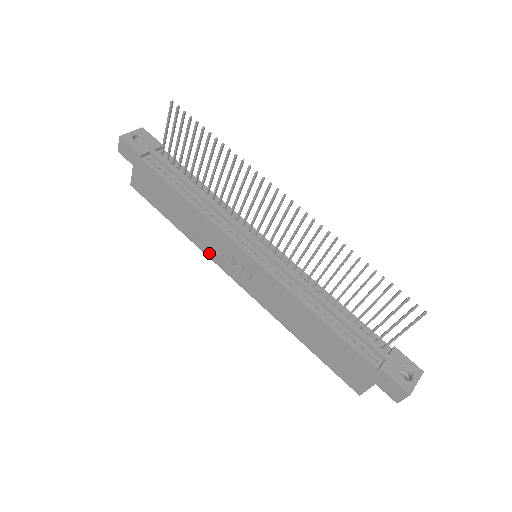
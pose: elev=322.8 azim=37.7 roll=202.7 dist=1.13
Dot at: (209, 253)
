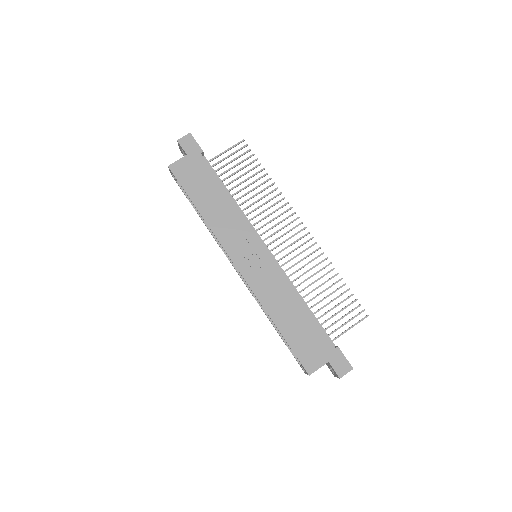
Dot at: (222, 238)
